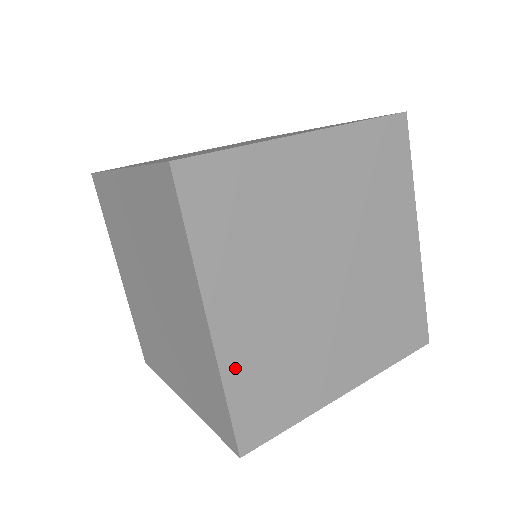
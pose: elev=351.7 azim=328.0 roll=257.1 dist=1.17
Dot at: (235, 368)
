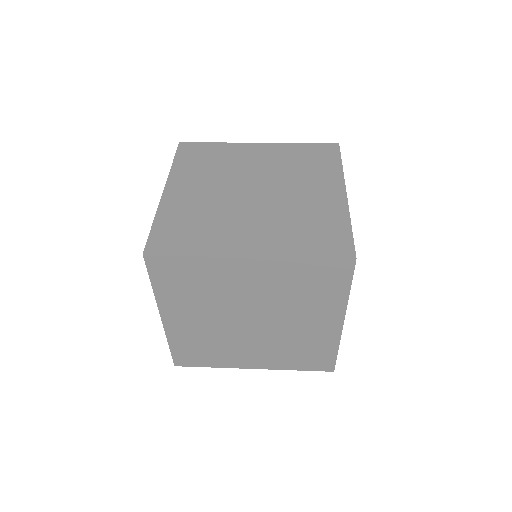
Dot at: occluded
